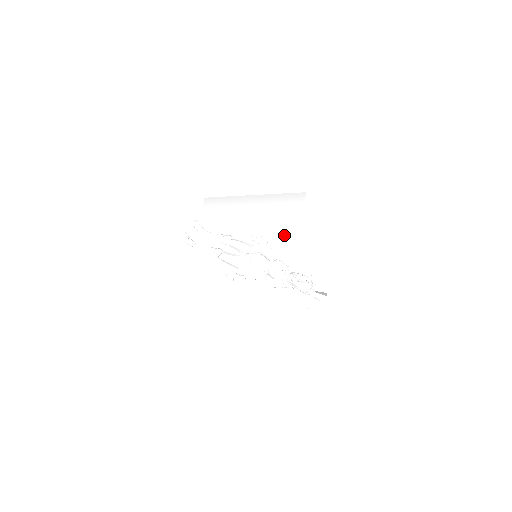
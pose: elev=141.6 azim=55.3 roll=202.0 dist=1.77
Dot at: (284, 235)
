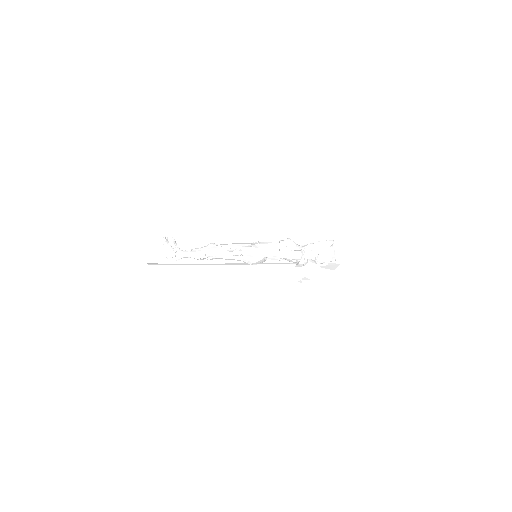
Dot at: occluded
